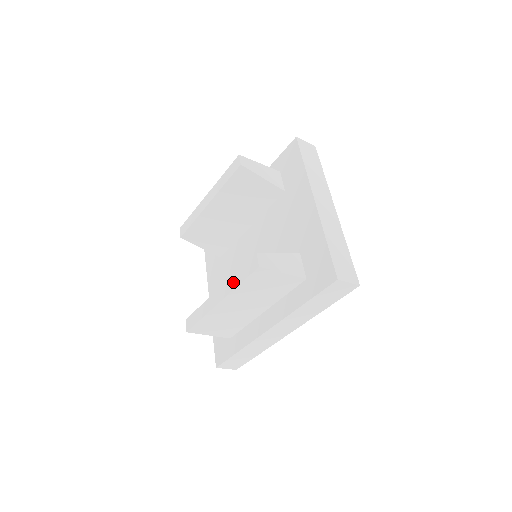
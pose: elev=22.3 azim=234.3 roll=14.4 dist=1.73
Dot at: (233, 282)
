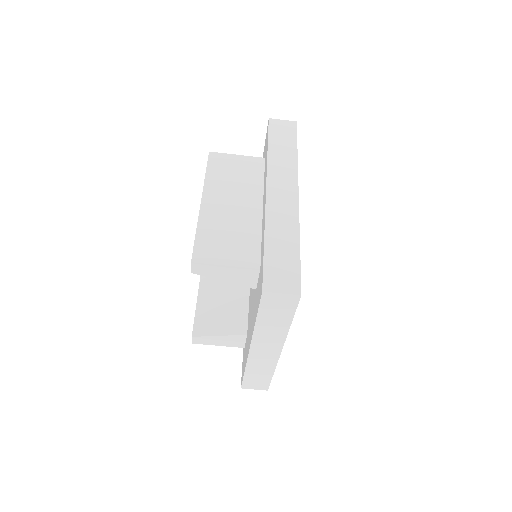
Dot at: occluded
